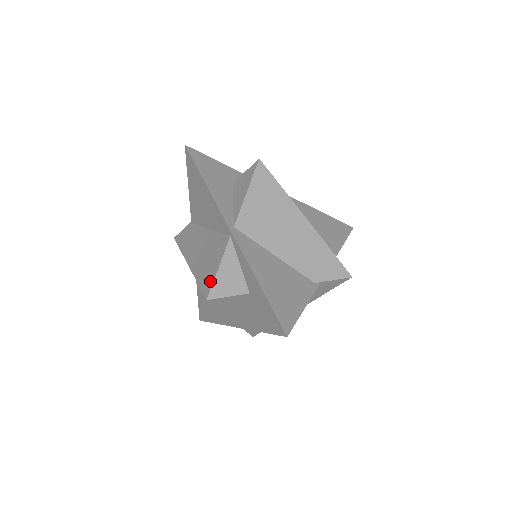
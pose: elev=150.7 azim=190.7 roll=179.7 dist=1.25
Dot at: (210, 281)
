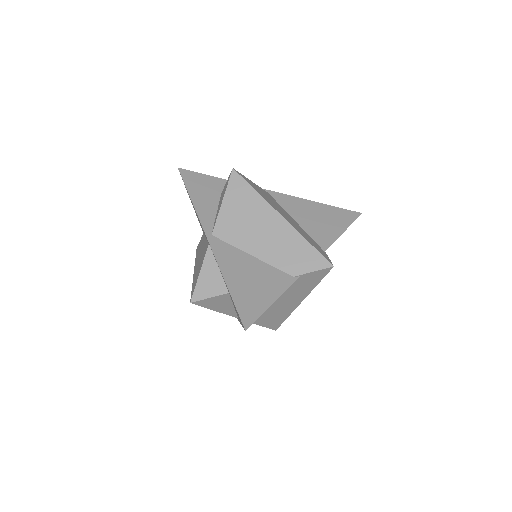
Dot at: (194, 286)
